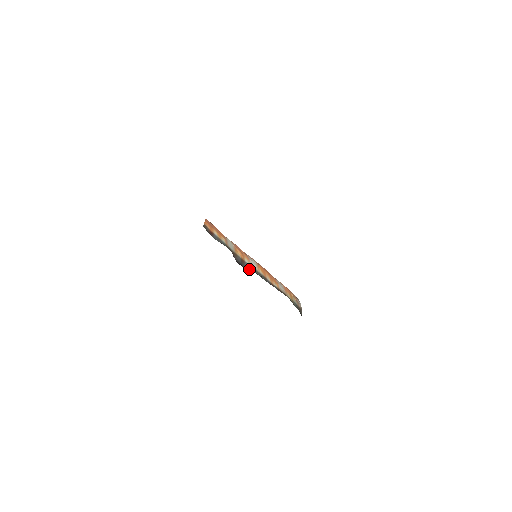
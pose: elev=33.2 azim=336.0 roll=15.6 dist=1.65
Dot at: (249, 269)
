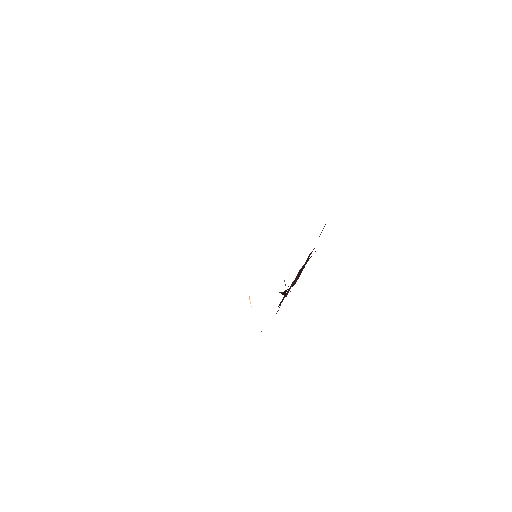
Dot at: occluded
